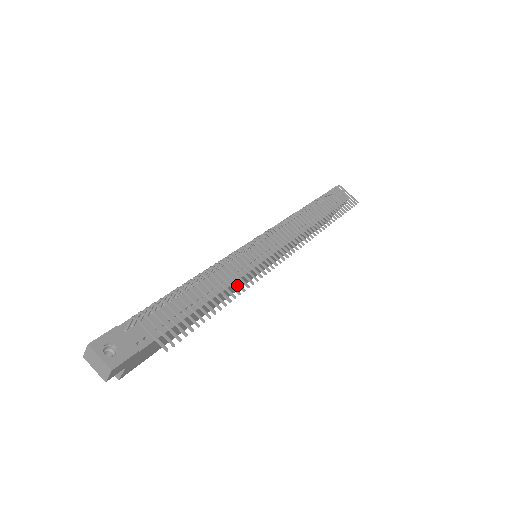
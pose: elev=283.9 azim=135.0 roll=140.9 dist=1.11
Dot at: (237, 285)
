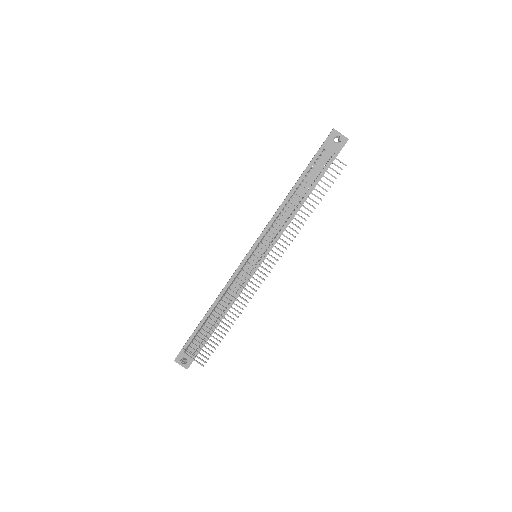
Dot at: (233, 314)
